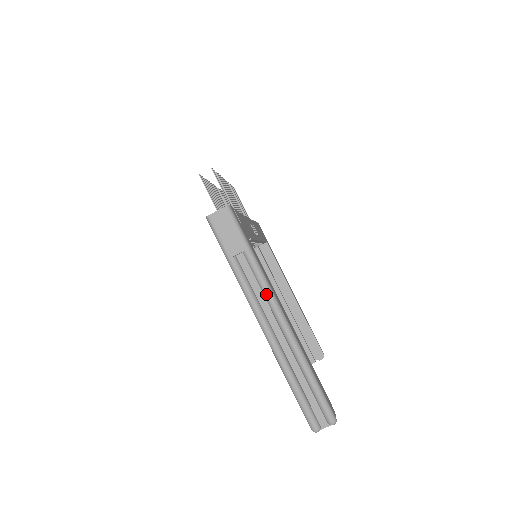
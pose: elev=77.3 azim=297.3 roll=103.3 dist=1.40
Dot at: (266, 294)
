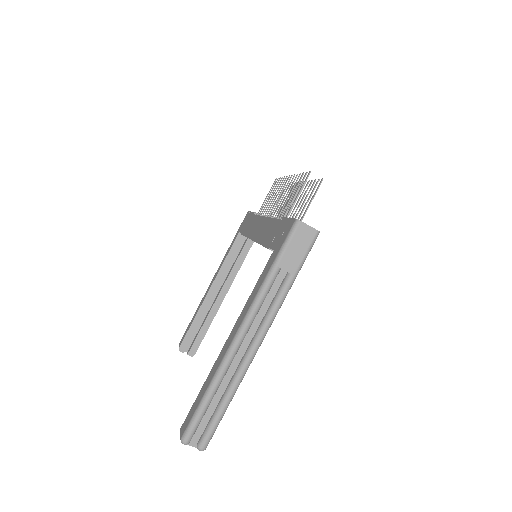
Dot at: (268, 319)
